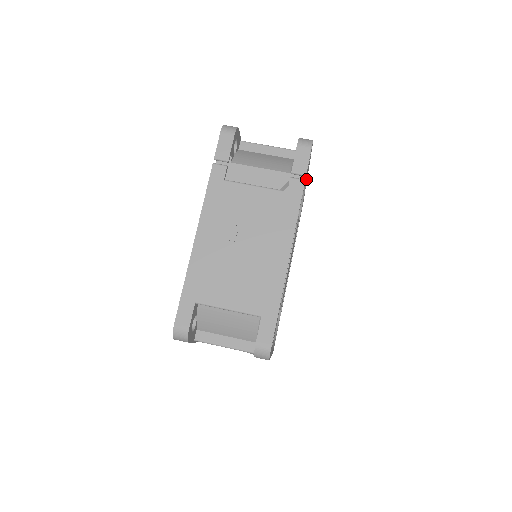
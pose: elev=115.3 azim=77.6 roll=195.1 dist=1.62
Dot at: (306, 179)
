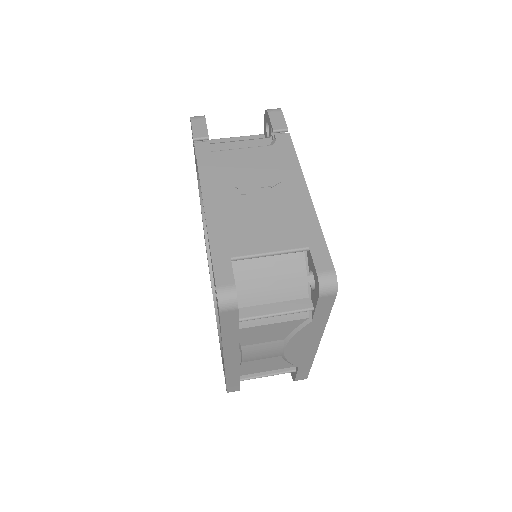
Dot at: occluded
